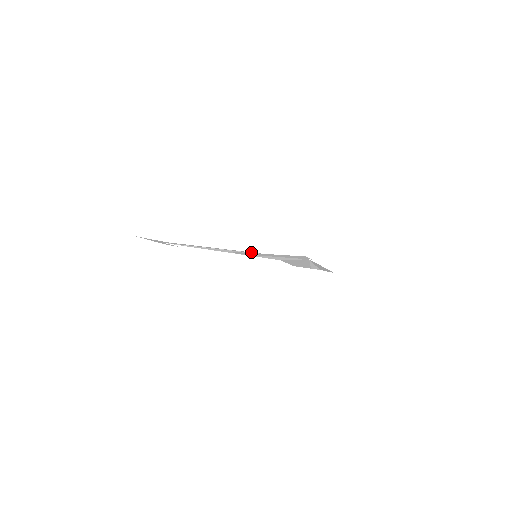
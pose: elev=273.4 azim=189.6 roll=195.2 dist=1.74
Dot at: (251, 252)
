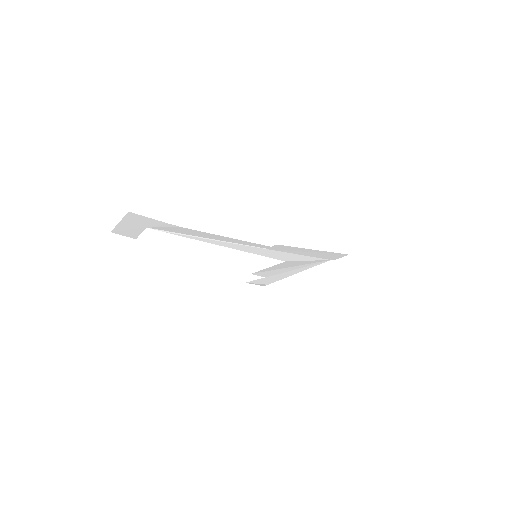
Dot at: occluded
